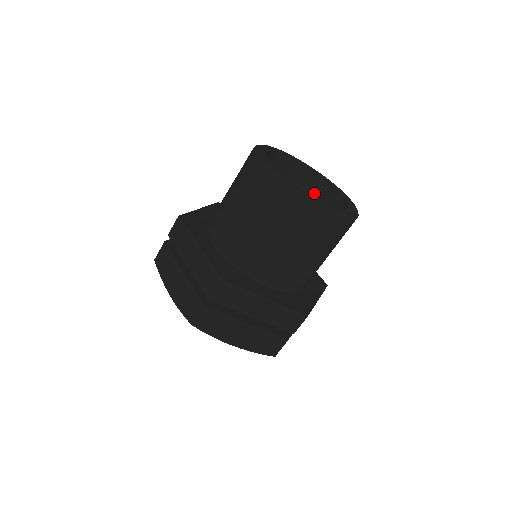
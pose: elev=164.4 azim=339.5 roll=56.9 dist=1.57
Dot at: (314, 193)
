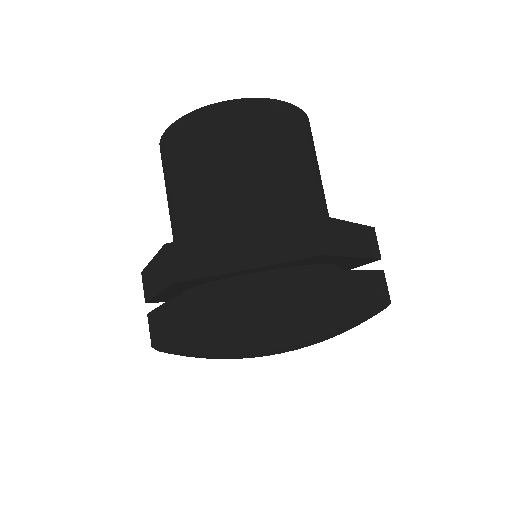
Dot at: occluded
